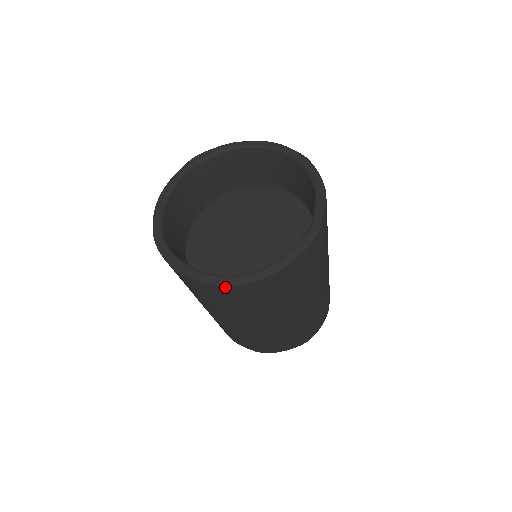
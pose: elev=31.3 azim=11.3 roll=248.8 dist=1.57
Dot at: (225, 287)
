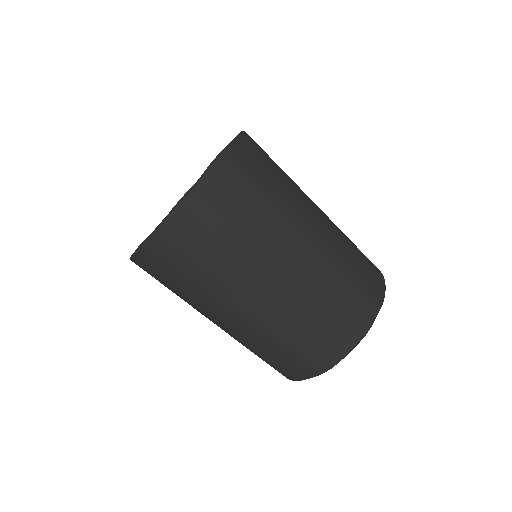
Dot at: (156, 236)
